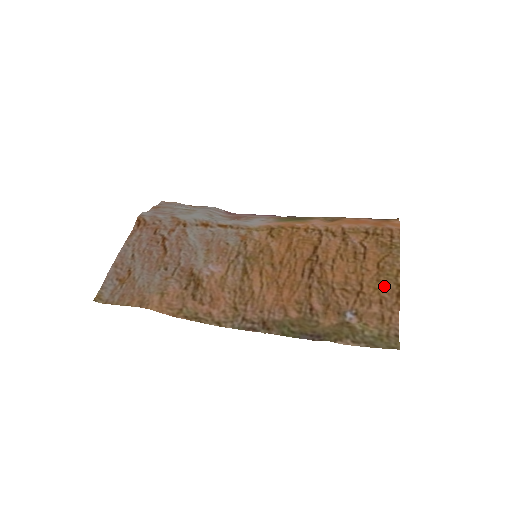
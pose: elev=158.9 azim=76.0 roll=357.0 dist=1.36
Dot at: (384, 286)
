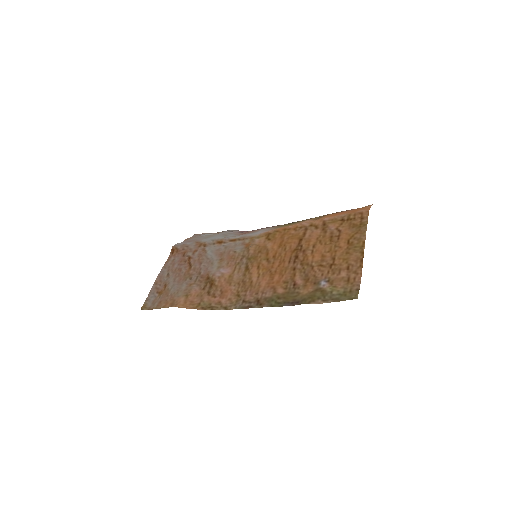
Dot at: (351, 256)
